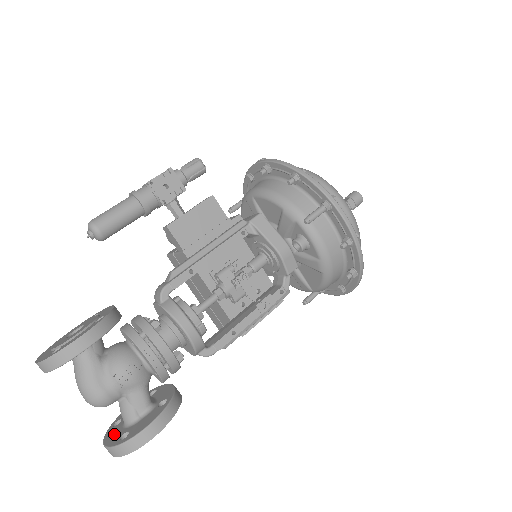
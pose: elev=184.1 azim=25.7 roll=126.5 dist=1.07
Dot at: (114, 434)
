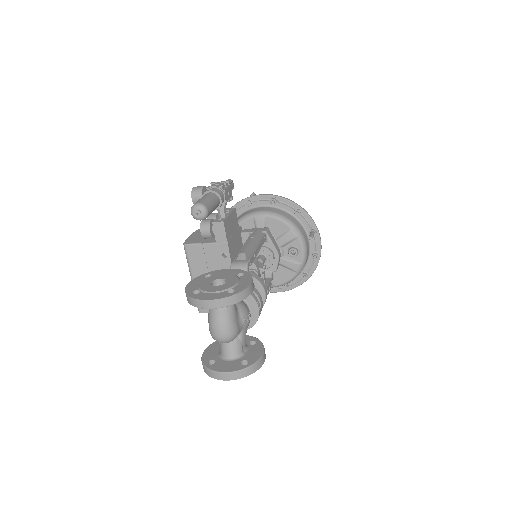
Dot at: (226, 365)
